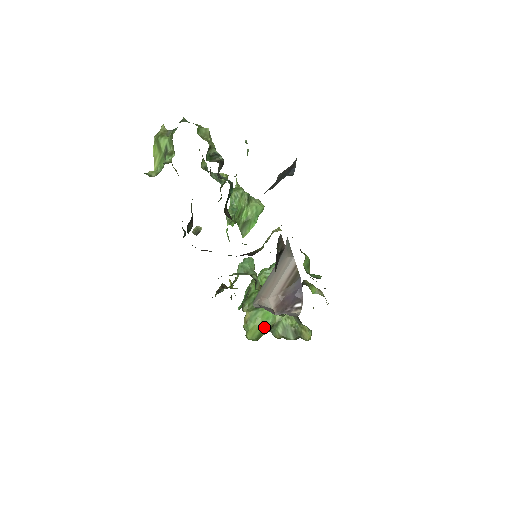
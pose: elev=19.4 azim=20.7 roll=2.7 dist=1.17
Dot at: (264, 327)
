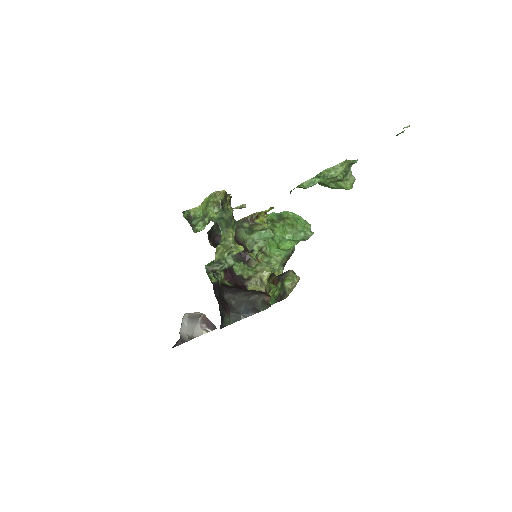
Dot at: occluded
